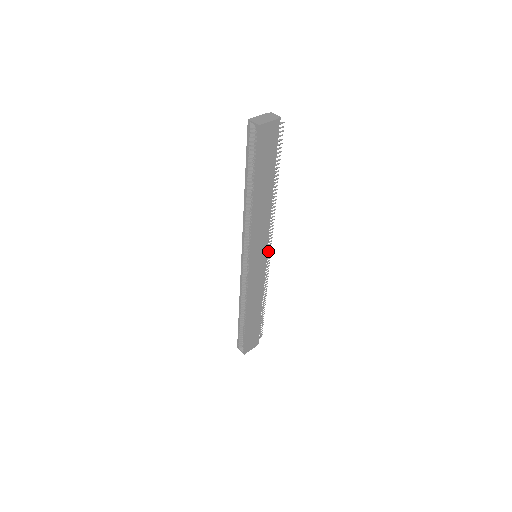
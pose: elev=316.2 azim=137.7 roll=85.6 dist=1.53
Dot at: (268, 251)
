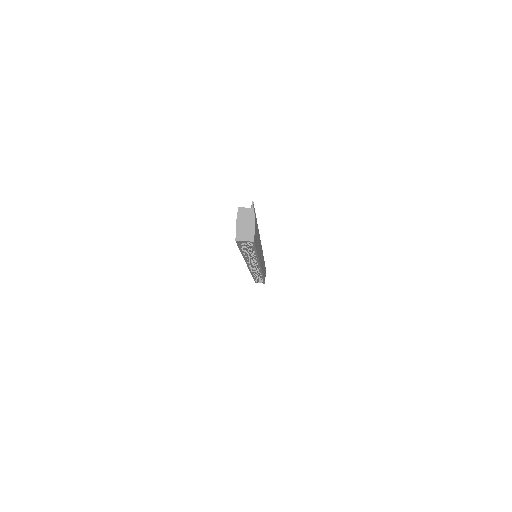
Dot at: occluded
